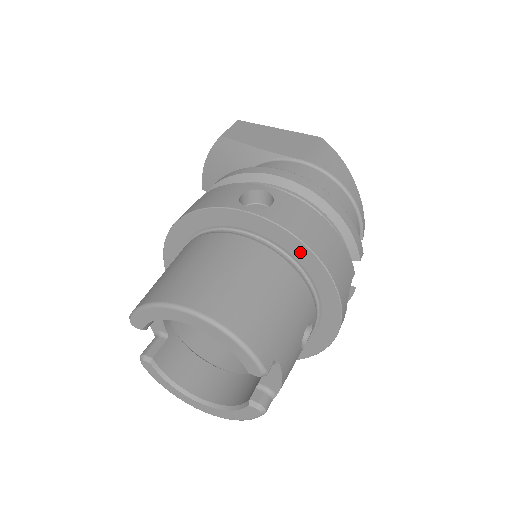
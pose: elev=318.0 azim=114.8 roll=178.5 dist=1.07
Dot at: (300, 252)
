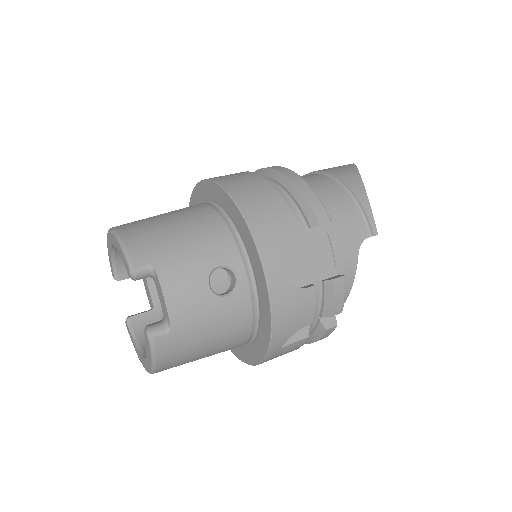
Dot at: (223, 198)
